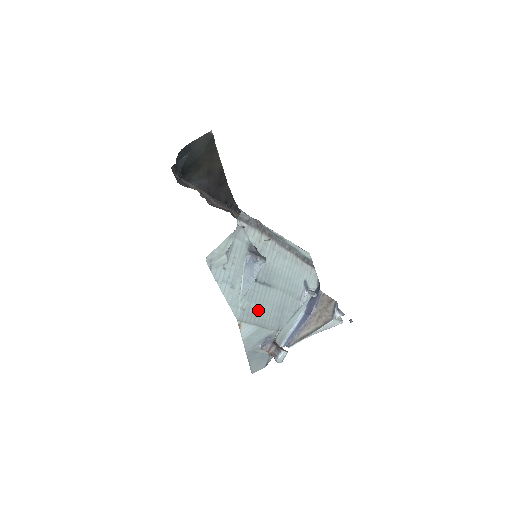
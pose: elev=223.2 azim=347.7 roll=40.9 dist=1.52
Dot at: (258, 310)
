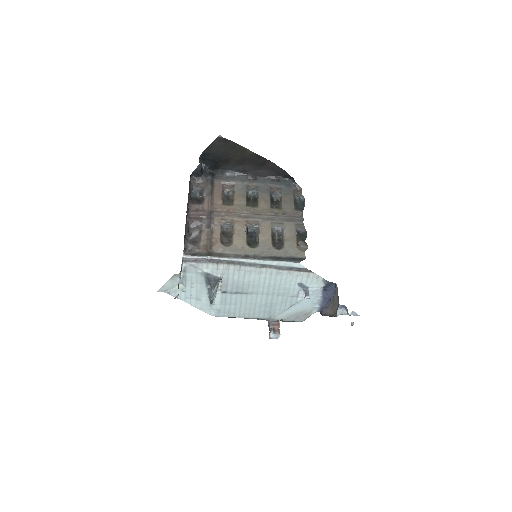
Dot at: (237, 309)
